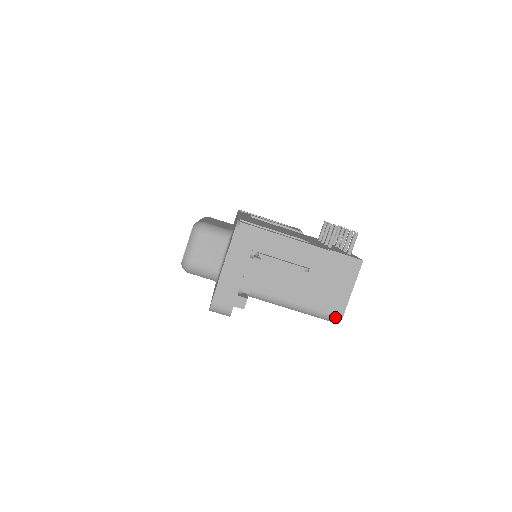
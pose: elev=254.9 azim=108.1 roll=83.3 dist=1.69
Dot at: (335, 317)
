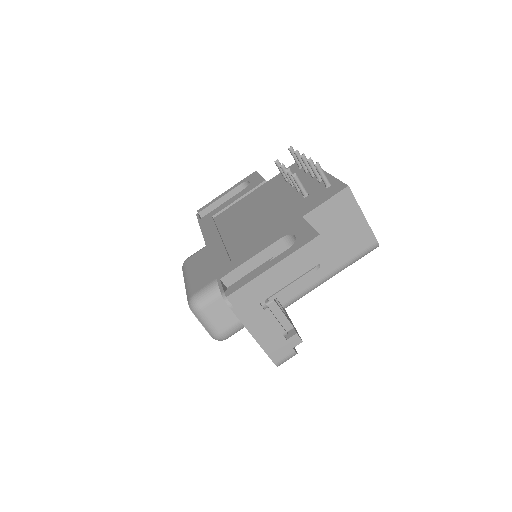
Dot at: (371, 248)
